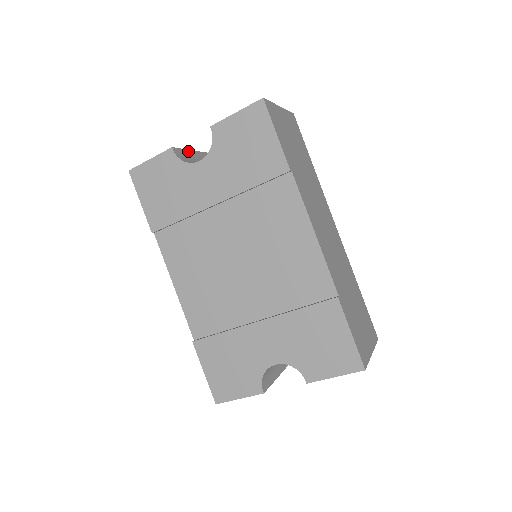
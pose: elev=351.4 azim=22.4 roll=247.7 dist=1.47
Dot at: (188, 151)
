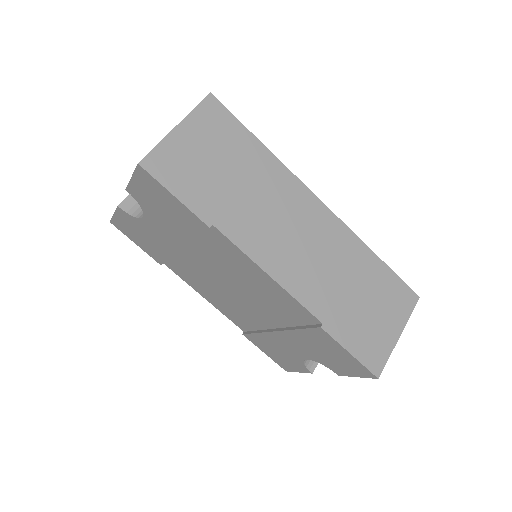
Dot at: occluded
